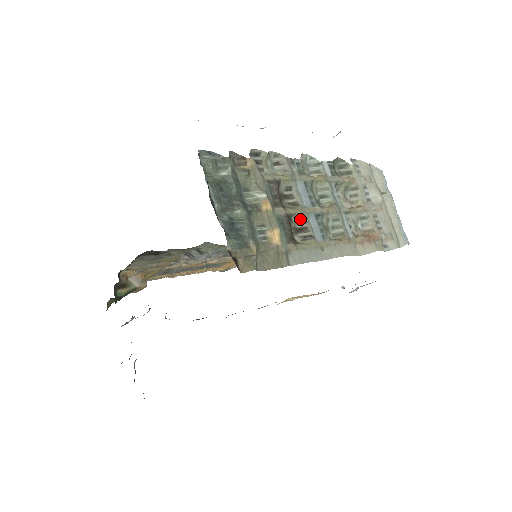
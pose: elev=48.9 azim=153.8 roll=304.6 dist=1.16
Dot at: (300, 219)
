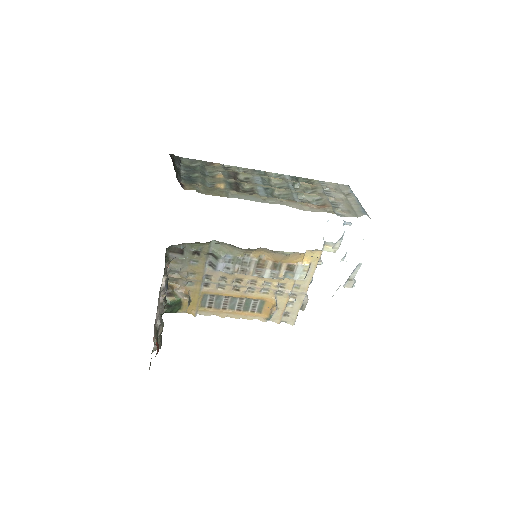
Dot at: (250, 188)
